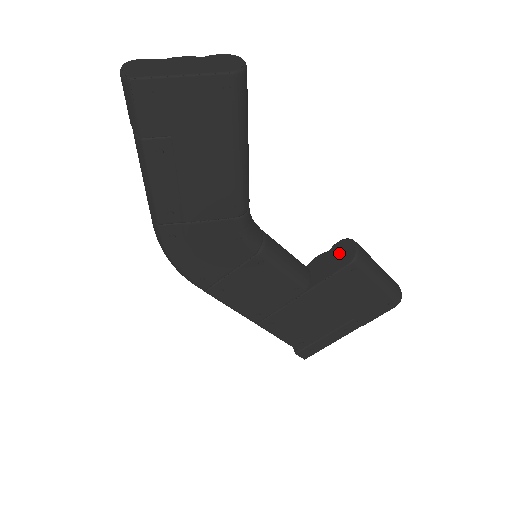
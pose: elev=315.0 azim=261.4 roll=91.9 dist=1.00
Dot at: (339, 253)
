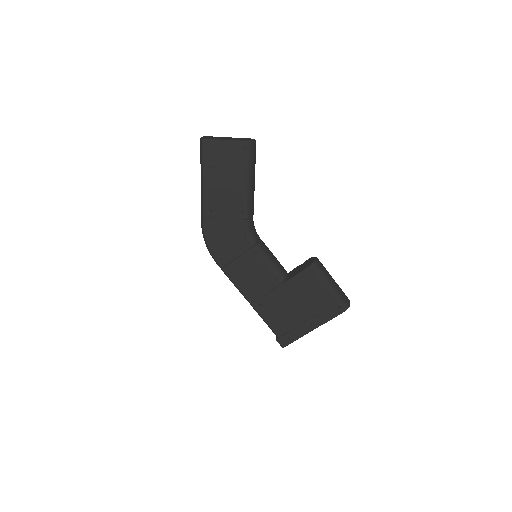
Dot at: (306, 263)
